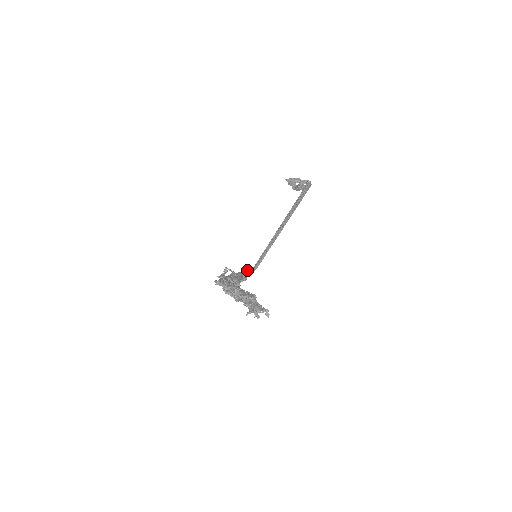
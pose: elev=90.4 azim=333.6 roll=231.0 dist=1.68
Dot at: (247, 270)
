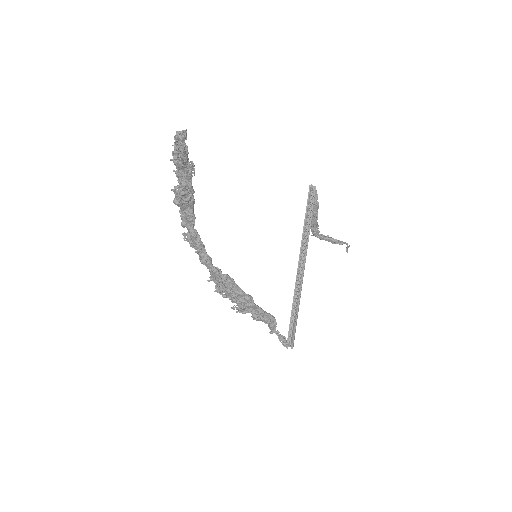
Dot at: occluded
